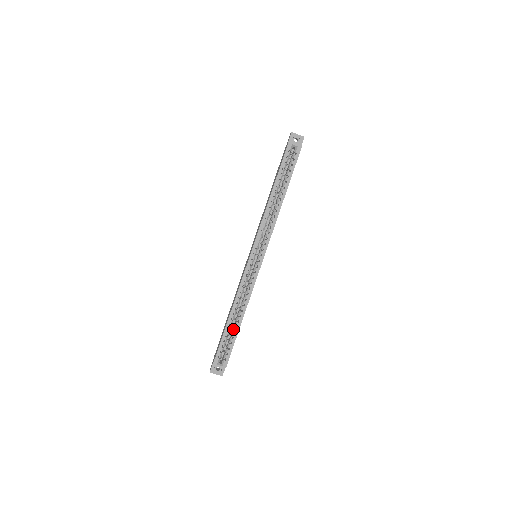
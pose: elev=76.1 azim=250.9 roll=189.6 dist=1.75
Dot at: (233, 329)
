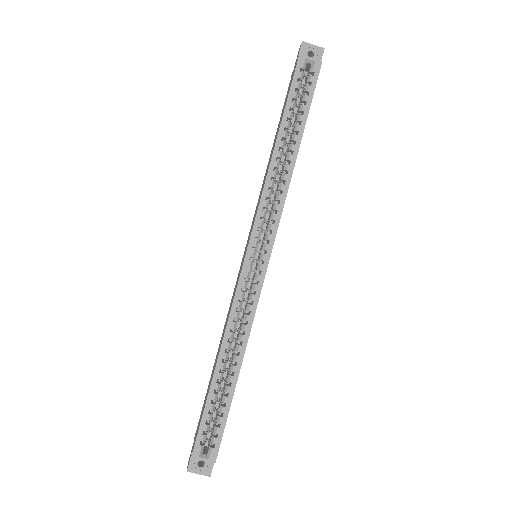
Dot at: (224, 388)
